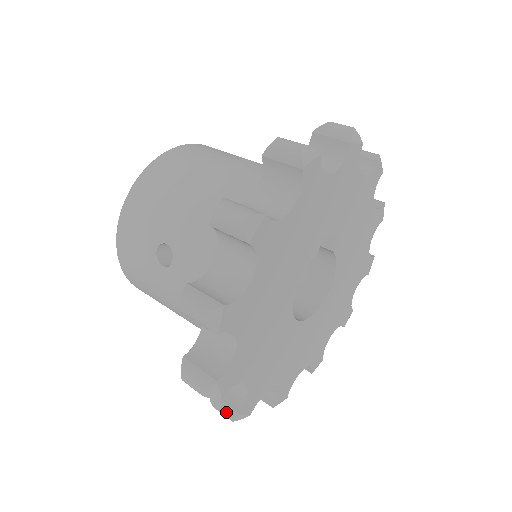
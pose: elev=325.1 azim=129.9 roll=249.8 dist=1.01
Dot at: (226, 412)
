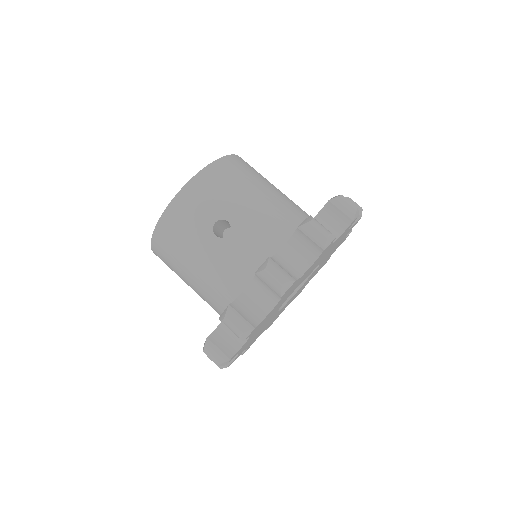
Dot at: (217, 357)
